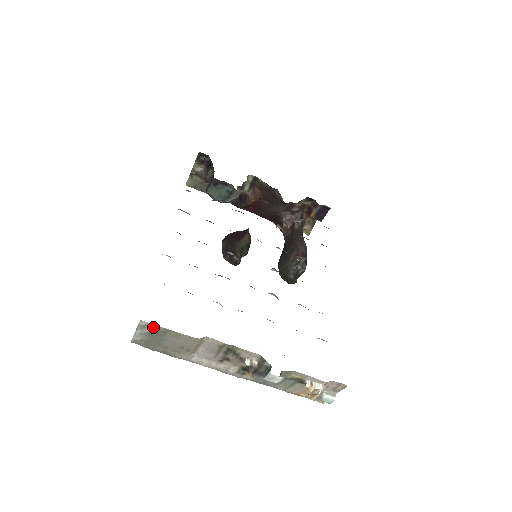
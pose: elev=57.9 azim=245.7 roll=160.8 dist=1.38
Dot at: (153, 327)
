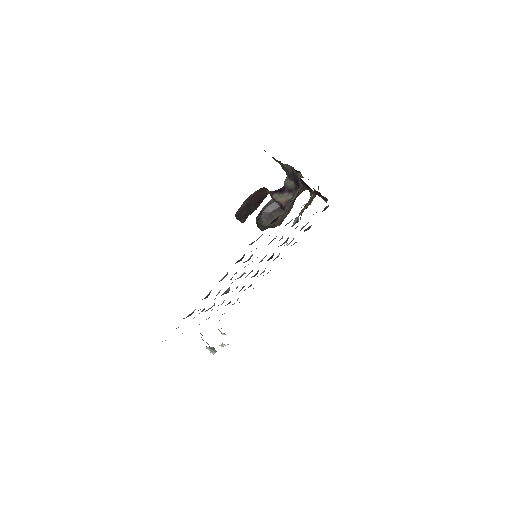
Dot at: occluded
